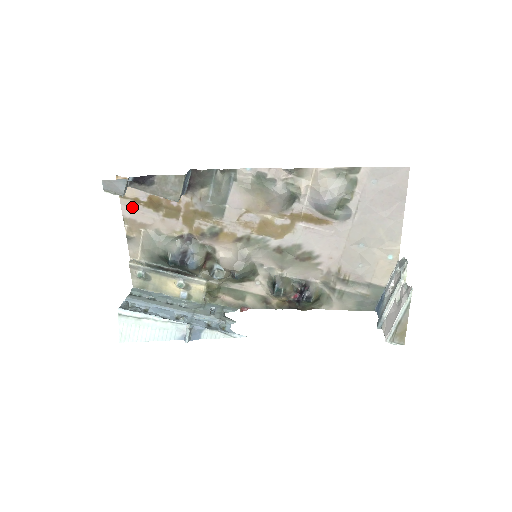
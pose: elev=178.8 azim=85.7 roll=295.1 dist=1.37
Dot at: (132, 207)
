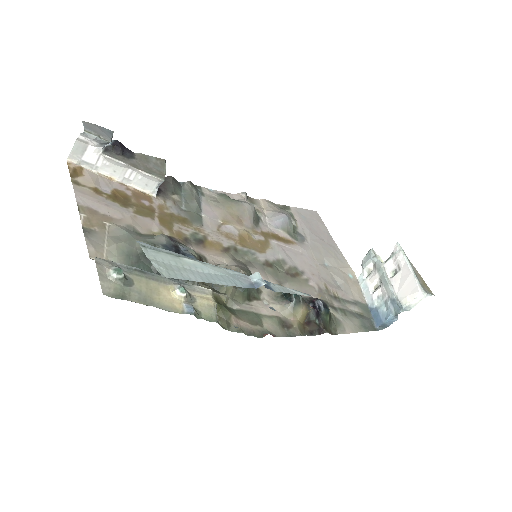
Dot at: (91, 196)
